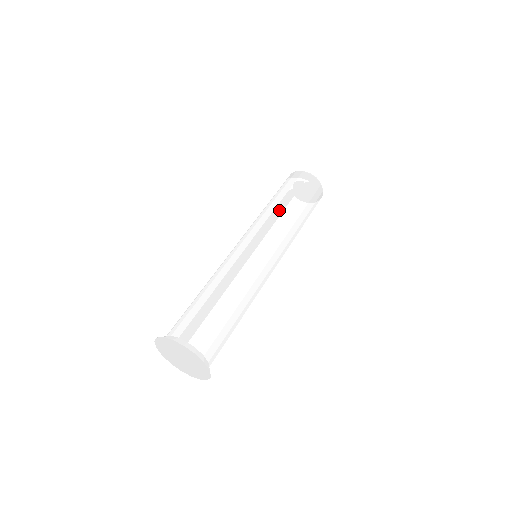
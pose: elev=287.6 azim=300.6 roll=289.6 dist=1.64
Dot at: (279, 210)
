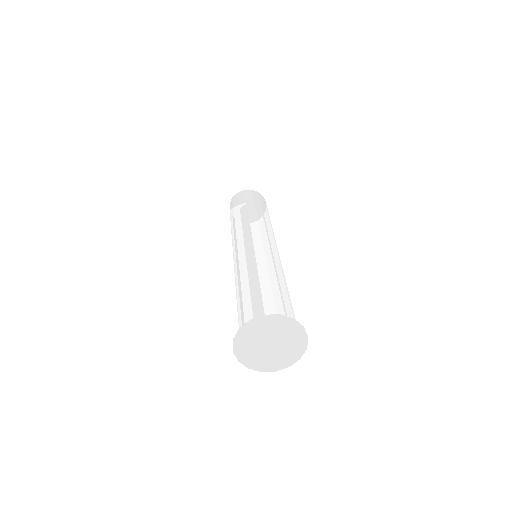
Dot at: (245, 216)
